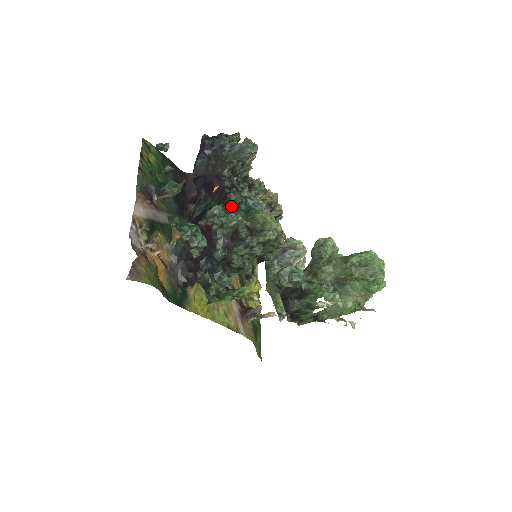
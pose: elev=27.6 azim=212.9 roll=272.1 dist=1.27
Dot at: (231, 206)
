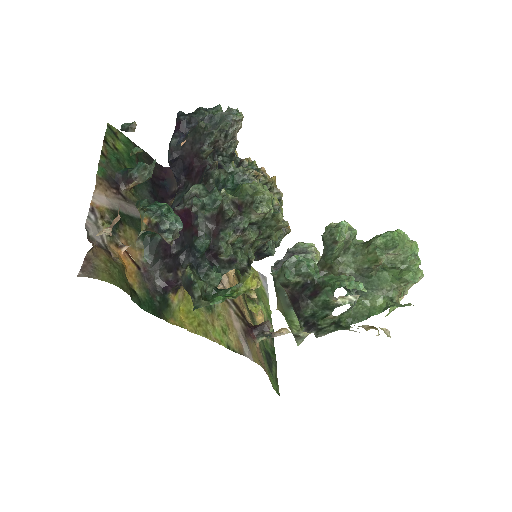
Dot at: (214, 184)
